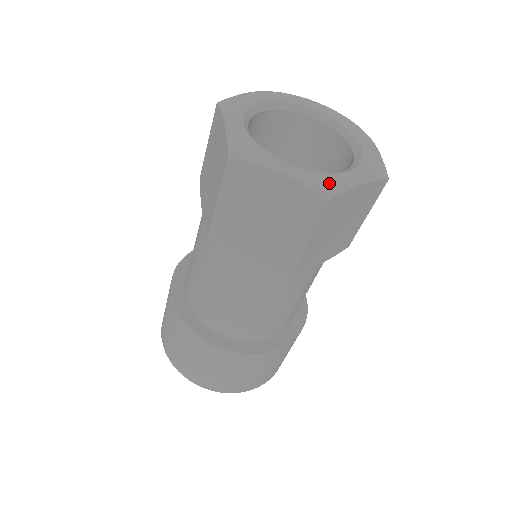
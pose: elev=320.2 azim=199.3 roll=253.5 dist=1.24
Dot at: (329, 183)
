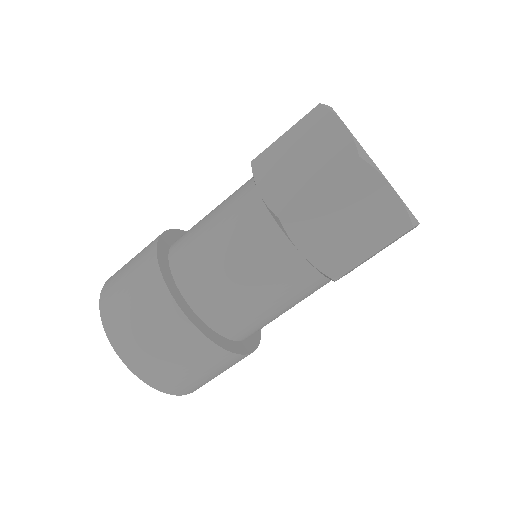
Dot at: occluded
